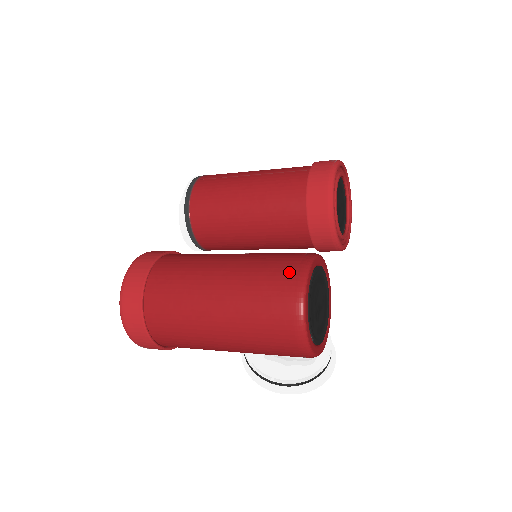
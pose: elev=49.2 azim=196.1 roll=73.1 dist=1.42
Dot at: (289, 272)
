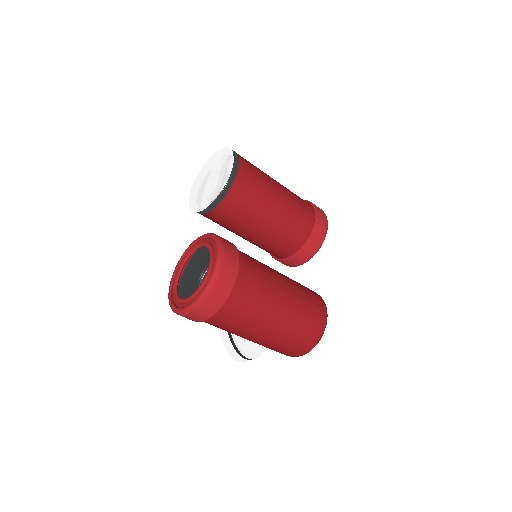
Dot at: (321, 314)
